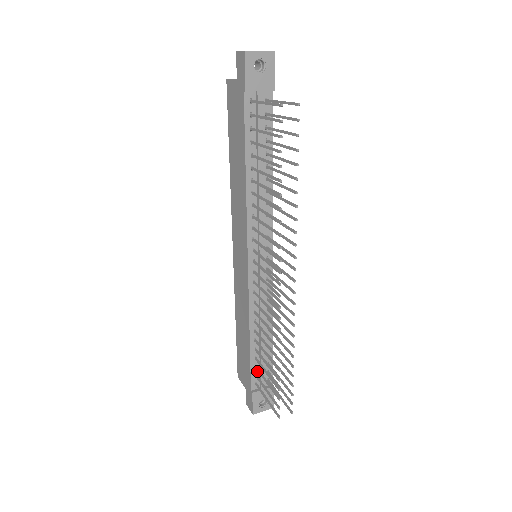
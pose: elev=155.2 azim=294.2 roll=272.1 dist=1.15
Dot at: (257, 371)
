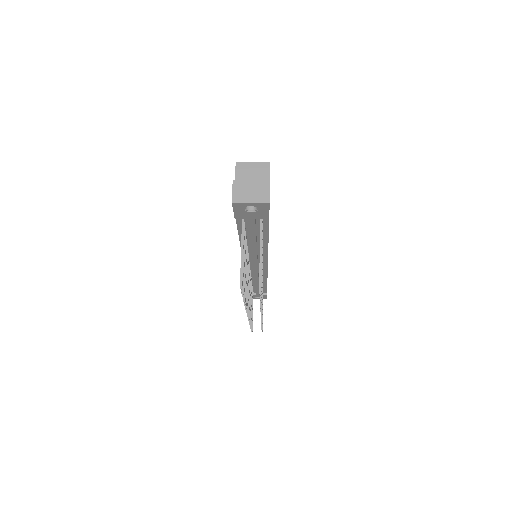
Dot at: (254, 289)
